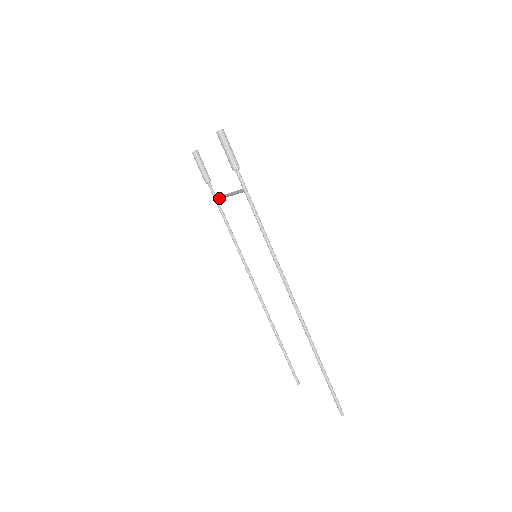
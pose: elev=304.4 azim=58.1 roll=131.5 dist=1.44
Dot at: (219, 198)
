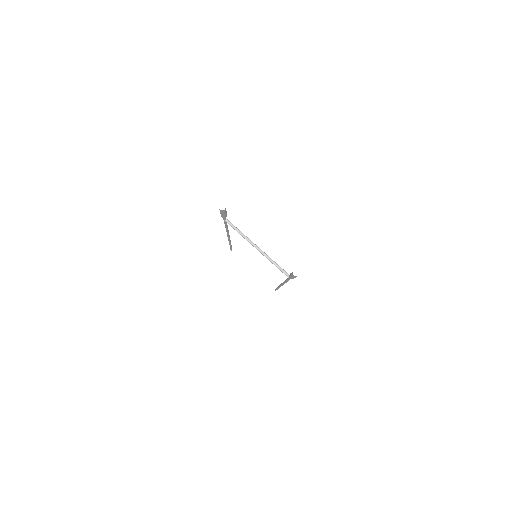
Dot at: occluded
